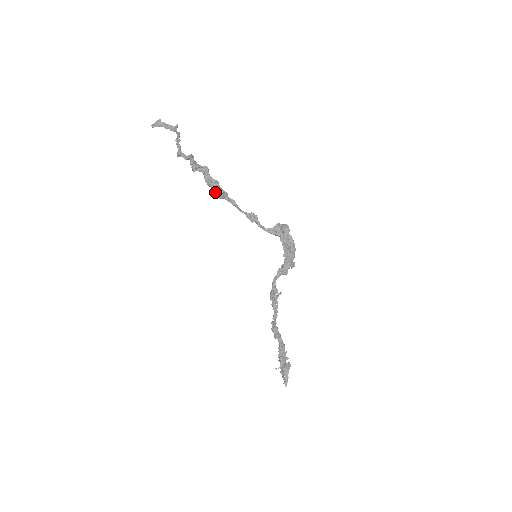
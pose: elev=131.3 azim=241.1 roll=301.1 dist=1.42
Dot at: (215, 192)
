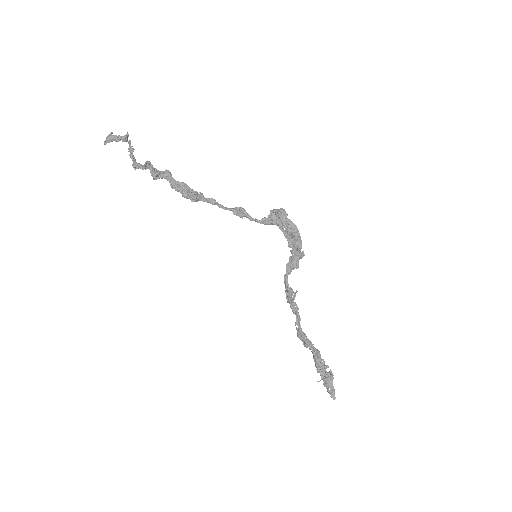
Dot at: (186, 196)
